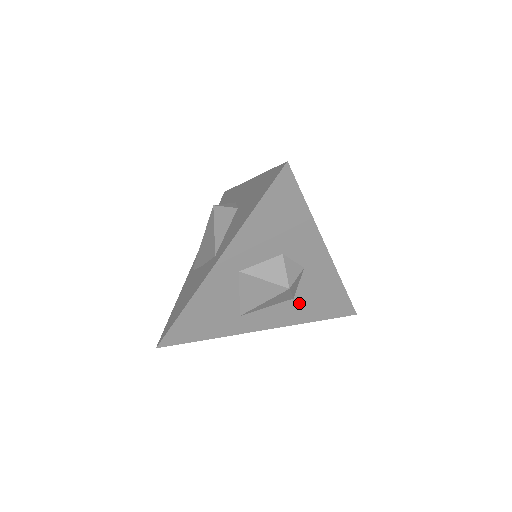
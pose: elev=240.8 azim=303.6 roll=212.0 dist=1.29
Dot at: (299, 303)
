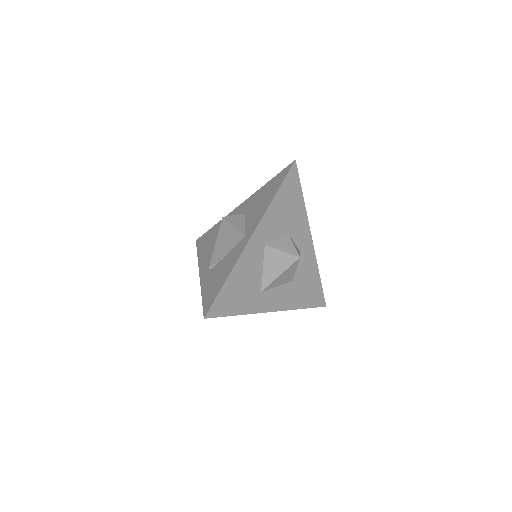
Dot at: (295, 286)
